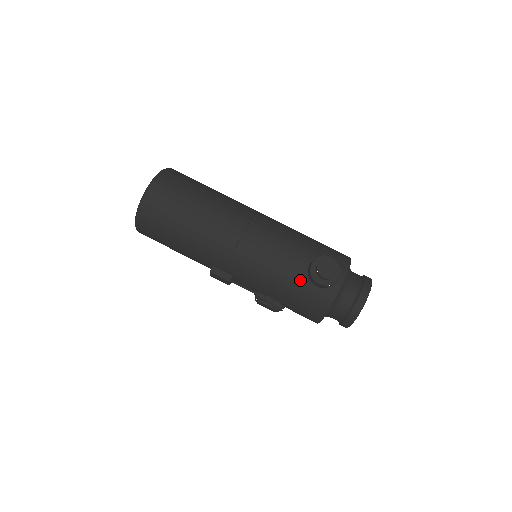
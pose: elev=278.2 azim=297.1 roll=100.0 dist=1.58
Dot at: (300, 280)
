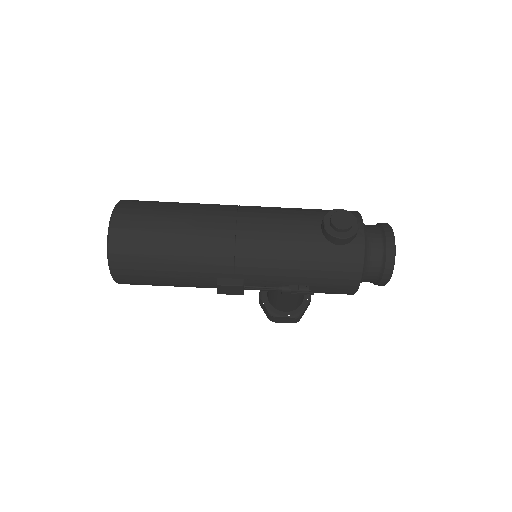
Dot at: (319, 246)
